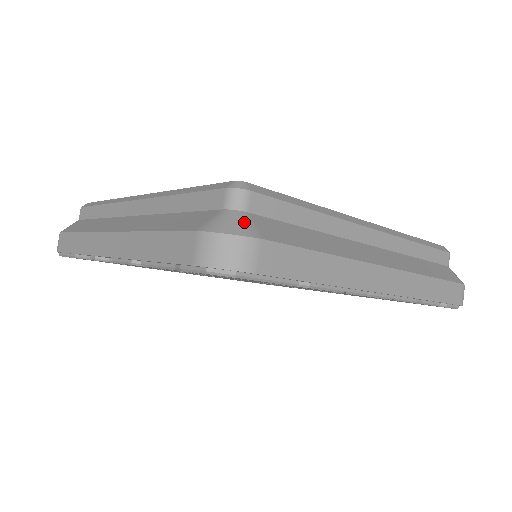
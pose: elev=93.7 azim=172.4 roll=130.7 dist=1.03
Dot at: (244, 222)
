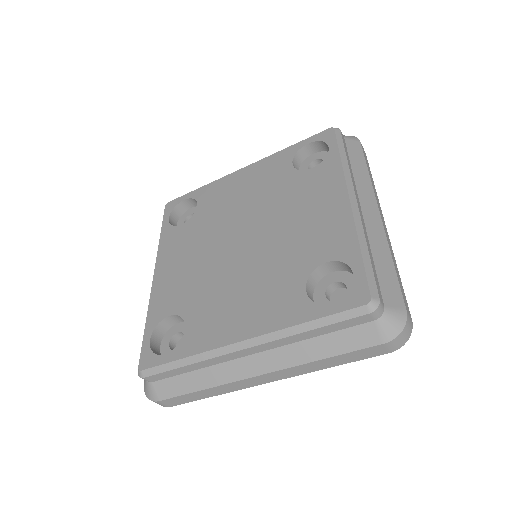
Dot at: (151, 391)
